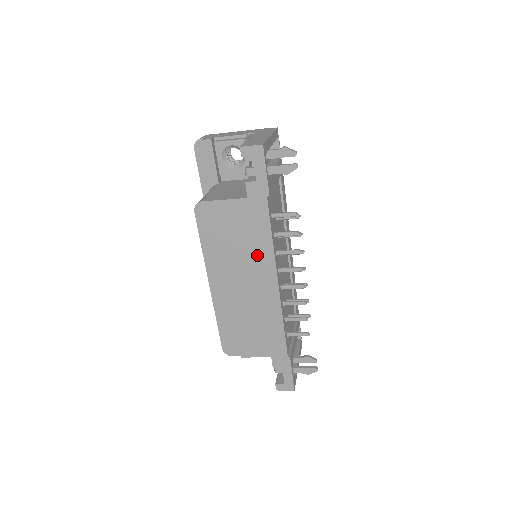
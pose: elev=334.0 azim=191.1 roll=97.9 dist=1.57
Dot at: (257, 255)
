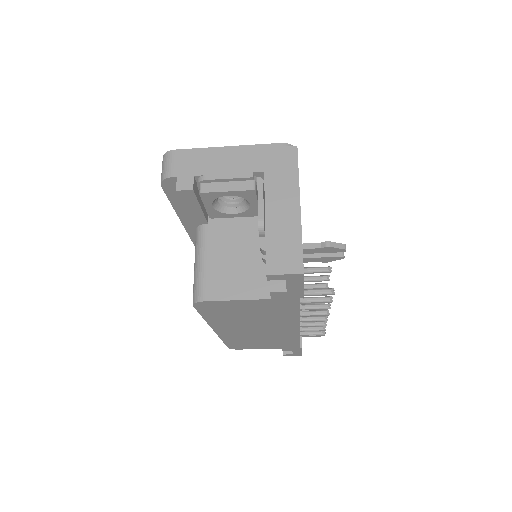
Dot at: (277, 320)
